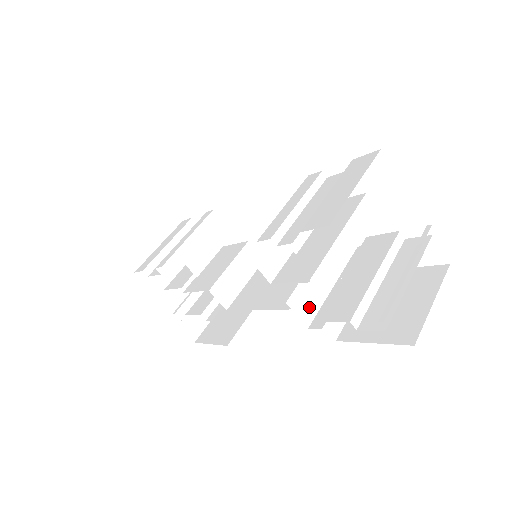
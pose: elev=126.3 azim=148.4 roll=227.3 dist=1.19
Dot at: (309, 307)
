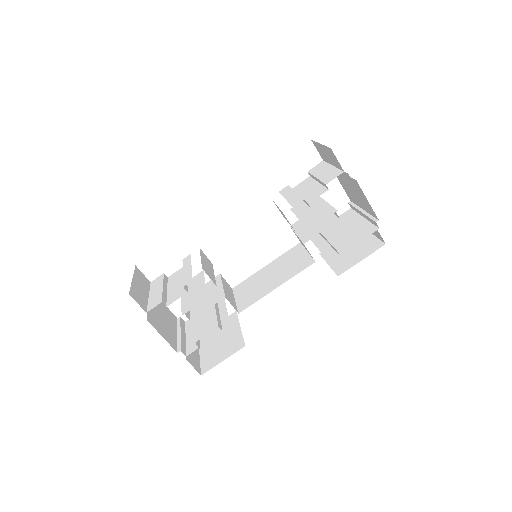
Dot at: occluded
